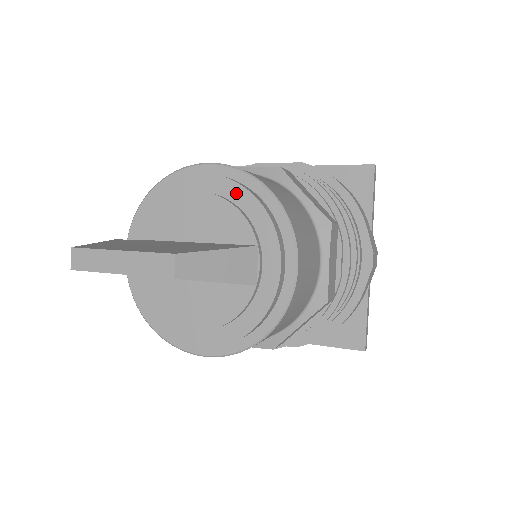
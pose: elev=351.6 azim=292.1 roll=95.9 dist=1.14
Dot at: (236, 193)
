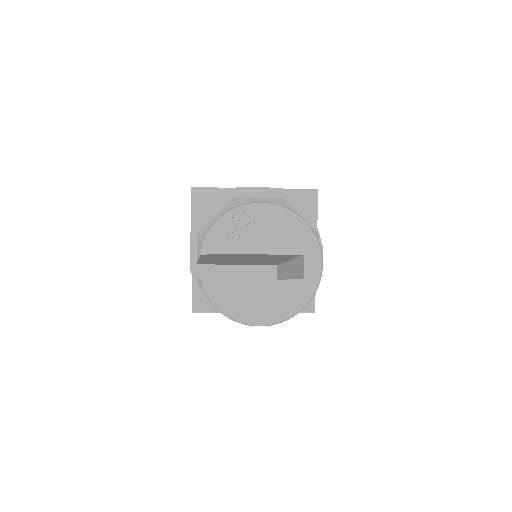
Dot at: (287, 223)
